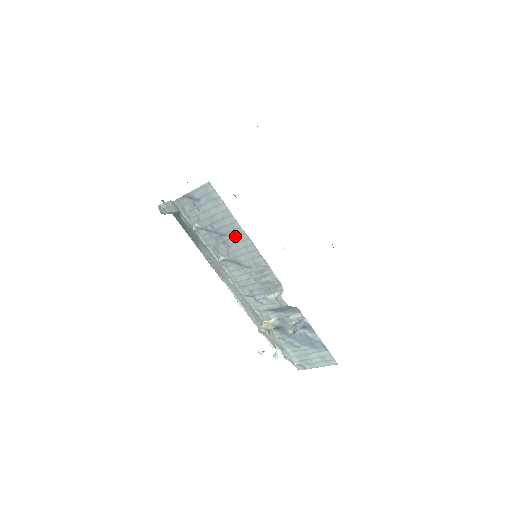
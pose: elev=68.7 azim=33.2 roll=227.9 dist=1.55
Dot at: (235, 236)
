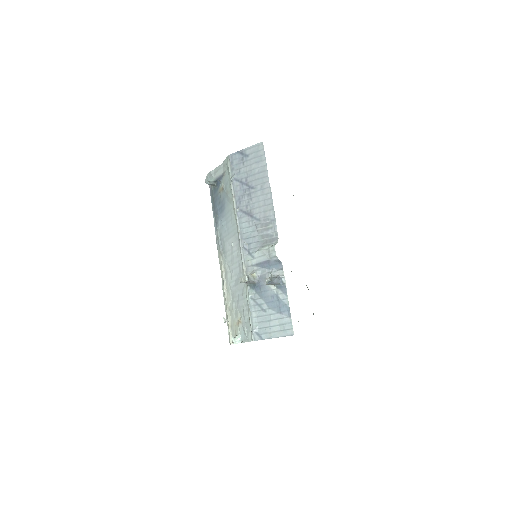
Dot at: (261, 189)
